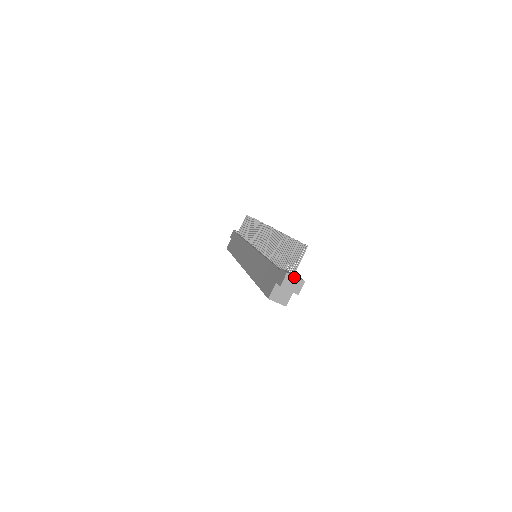
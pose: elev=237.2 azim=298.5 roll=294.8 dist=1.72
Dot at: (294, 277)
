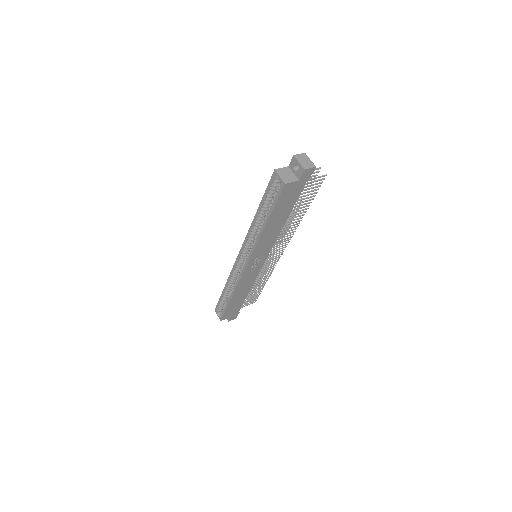
Dot at: (309, 159)
